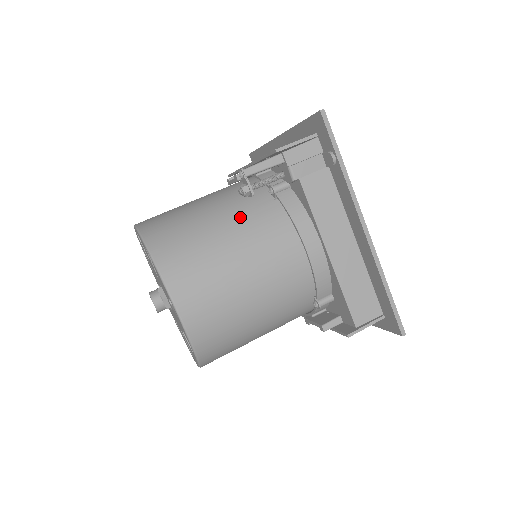
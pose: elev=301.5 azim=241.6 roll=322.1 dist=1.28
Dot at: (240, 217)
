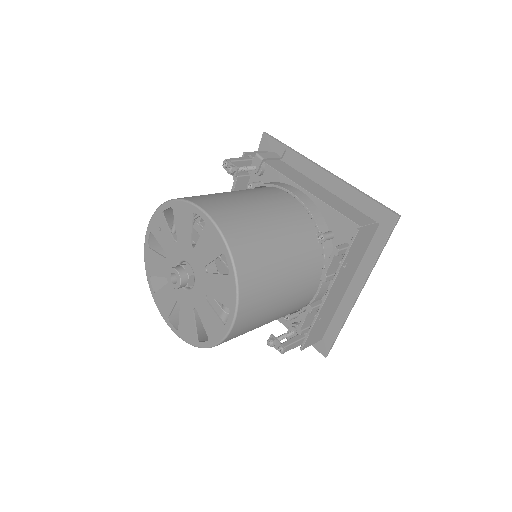
Dot at: occluded
